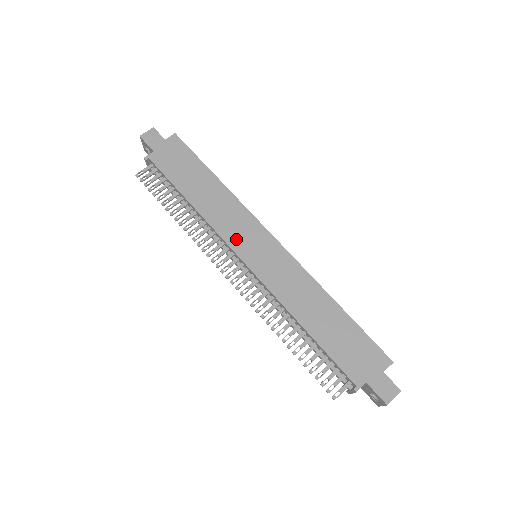
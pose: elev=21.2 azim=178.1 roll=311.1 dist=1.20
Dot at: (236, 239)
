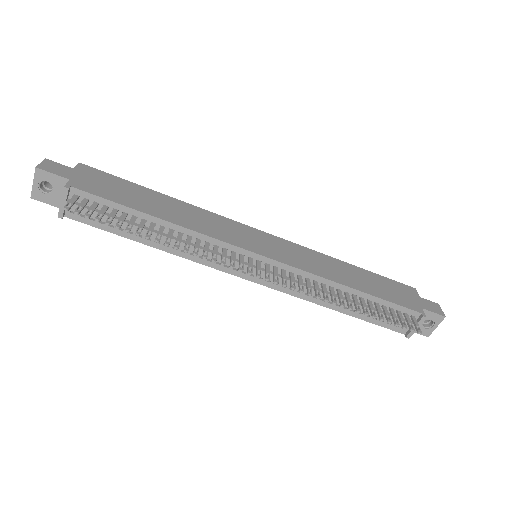
Dot at: (236, 239)
